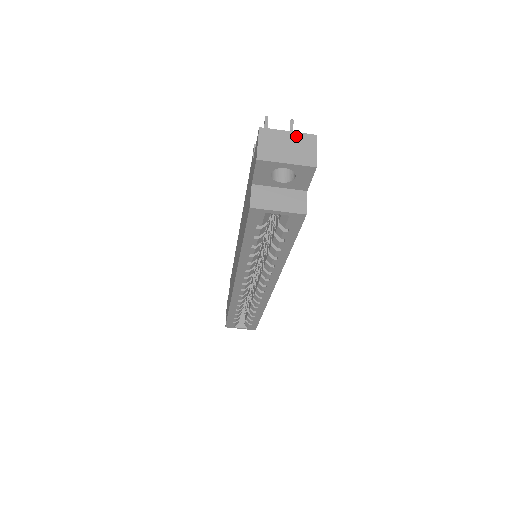
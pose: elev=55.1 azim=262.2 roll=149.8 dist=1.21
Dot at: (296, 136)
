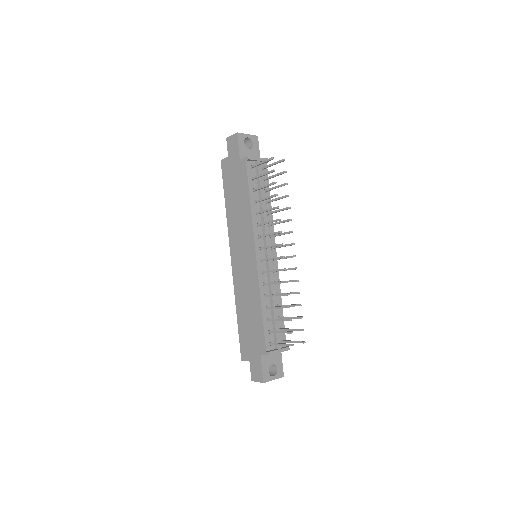
Dot at: occluded
